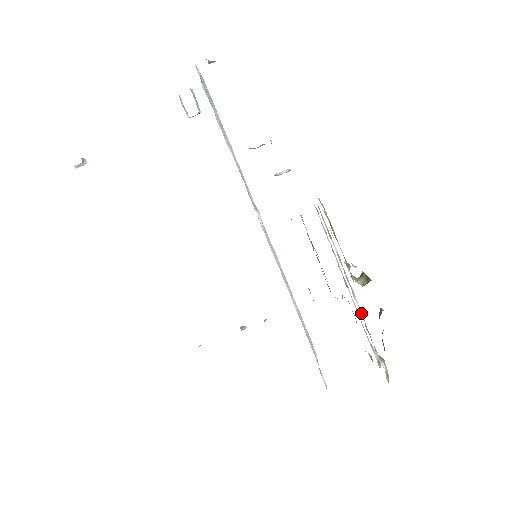
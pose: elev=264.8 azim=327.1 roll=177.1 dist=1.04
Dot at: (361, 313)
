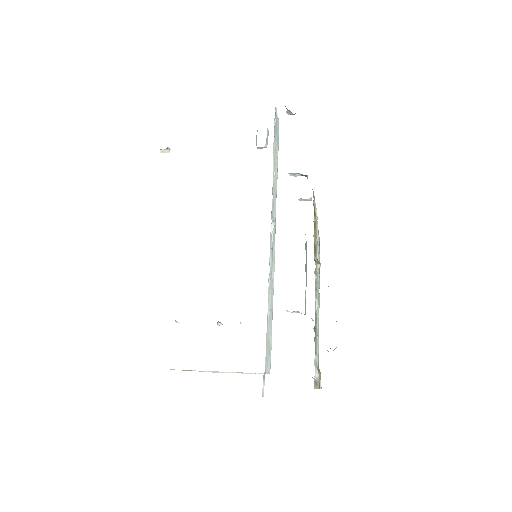
Dot at: (316, 316)
